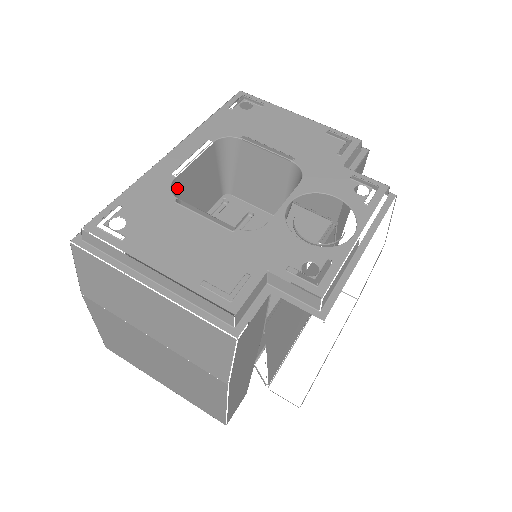
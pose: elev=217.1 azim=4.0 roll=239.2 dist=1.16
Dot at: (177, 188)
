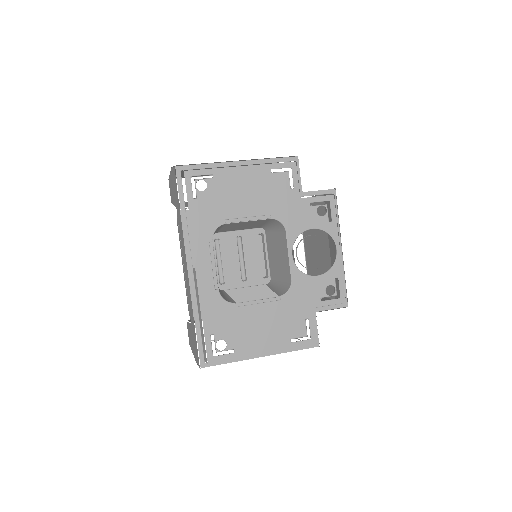
Dot at: occluded
